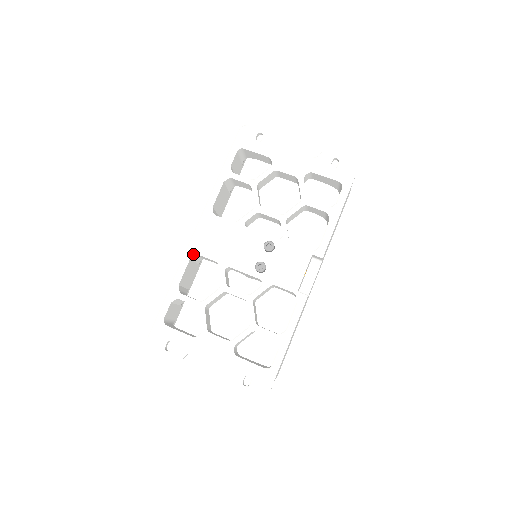
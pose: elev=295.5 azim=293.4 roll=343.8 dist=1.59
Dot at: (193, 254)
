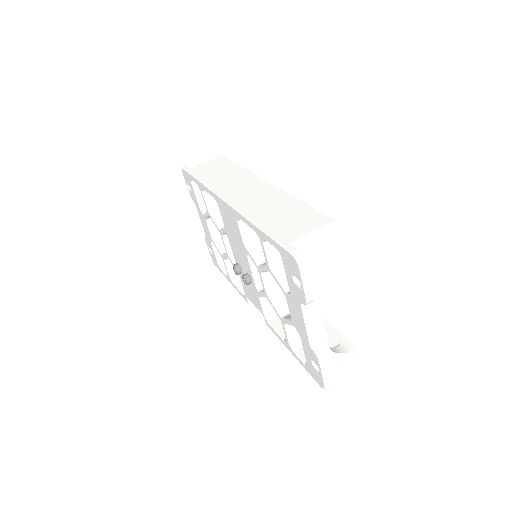
Dot at: (216, 201)
